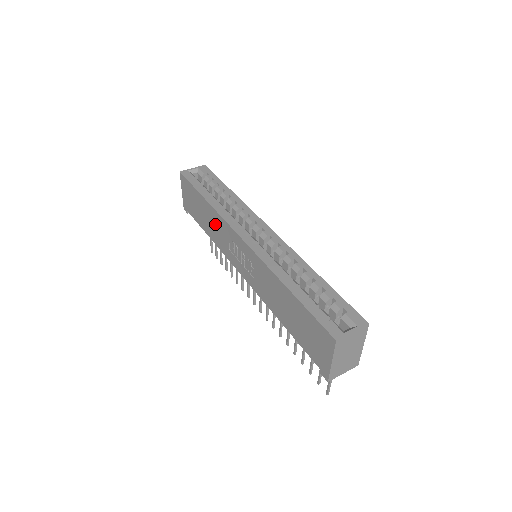
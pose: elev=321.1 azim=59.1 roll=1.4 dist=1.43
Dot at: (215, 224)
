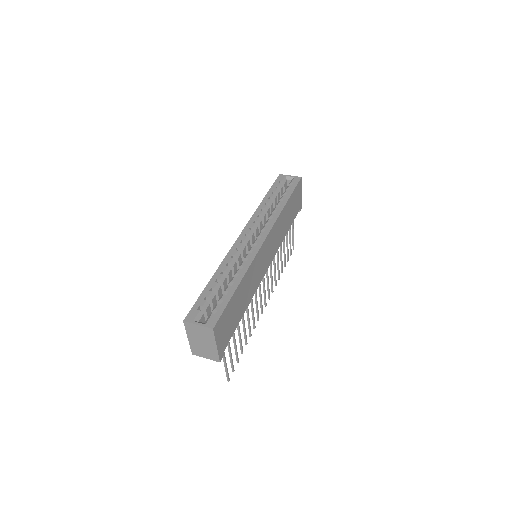
Dot at: occluded
